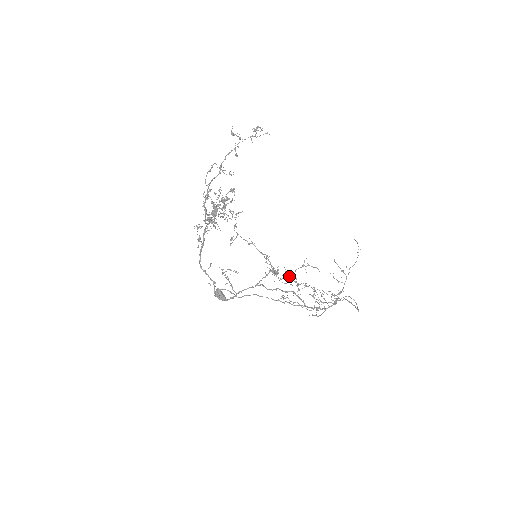
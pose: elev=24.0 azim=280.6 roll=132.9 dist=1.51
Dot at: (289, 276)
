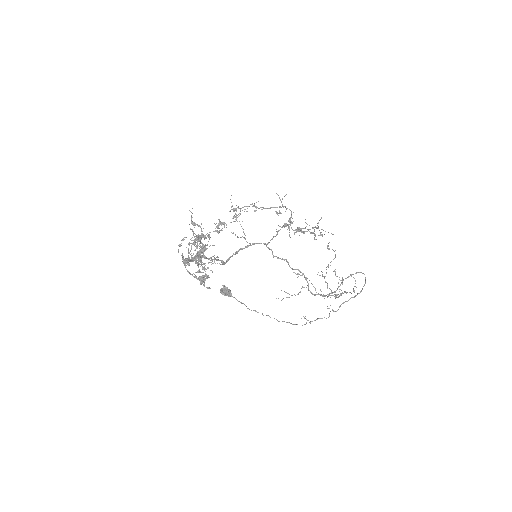
Dot at: (302, 232)
